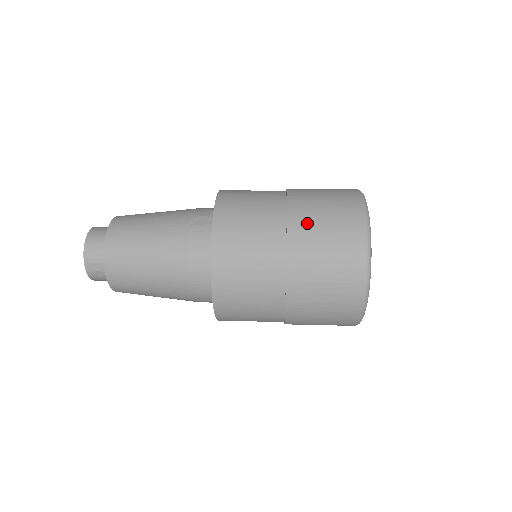
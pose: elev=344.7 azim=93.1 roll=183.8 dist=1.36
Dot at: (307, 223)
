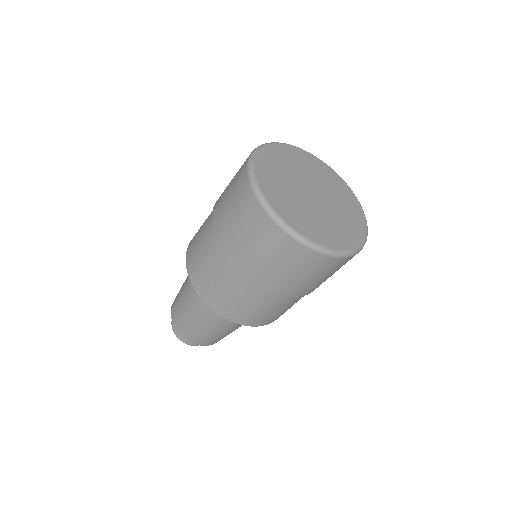
Dot at: occluded
